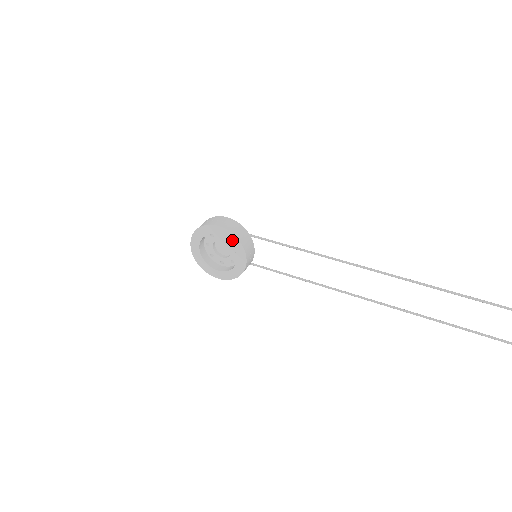
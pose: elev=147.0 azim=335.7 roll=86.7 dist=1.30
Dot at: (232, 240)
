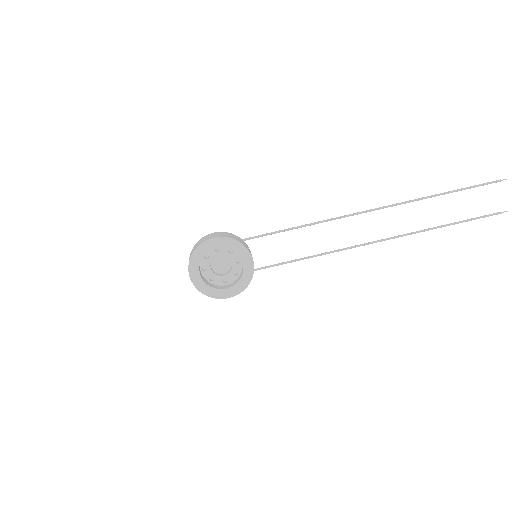
Dot at: (232, 245)
